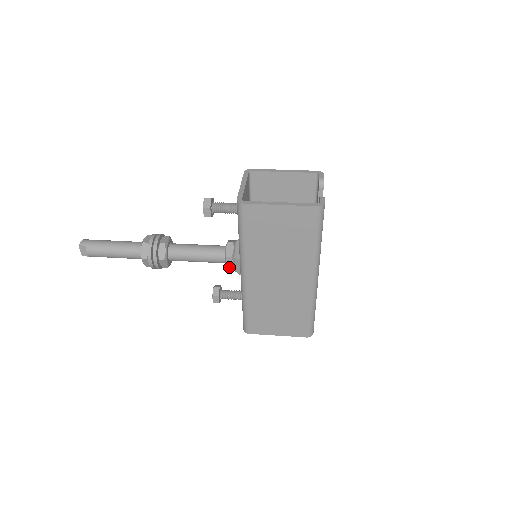
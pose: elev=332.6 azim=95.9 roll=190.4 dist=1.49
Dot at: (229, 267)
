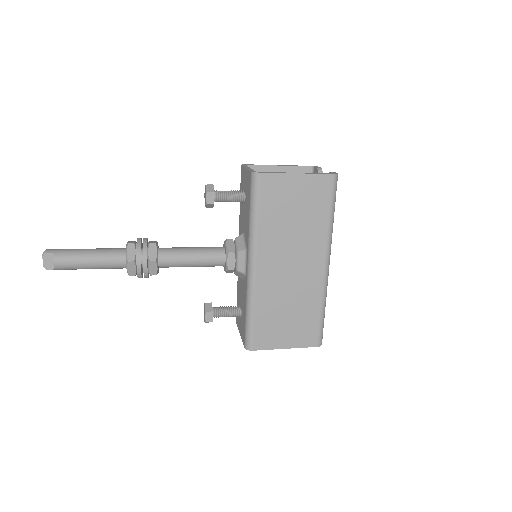
Dot at: (230, 266)
